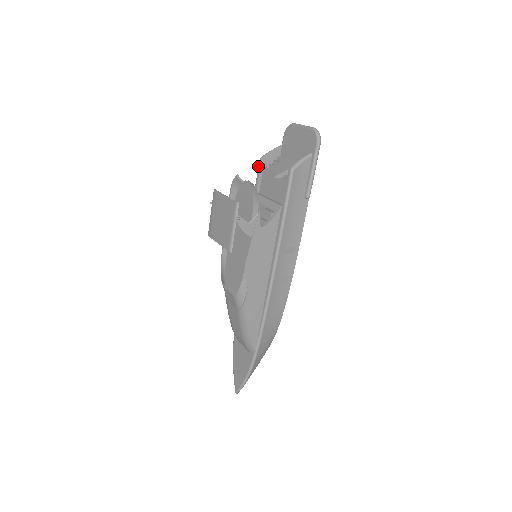
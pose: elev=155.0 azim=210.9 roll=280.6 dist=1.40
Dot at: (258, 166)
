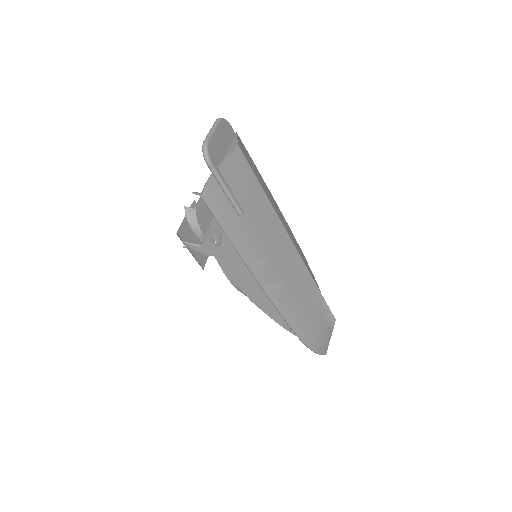
Dot at: occluded
